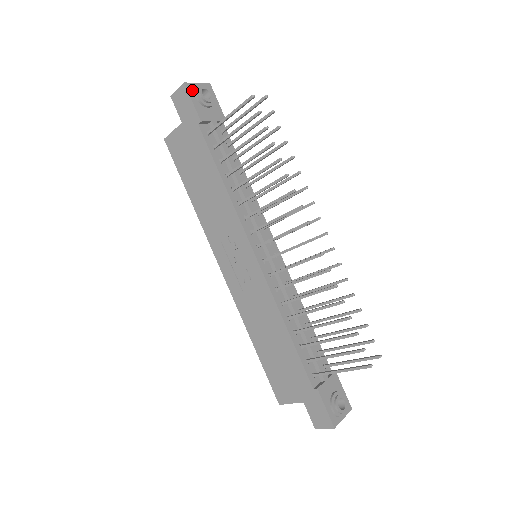
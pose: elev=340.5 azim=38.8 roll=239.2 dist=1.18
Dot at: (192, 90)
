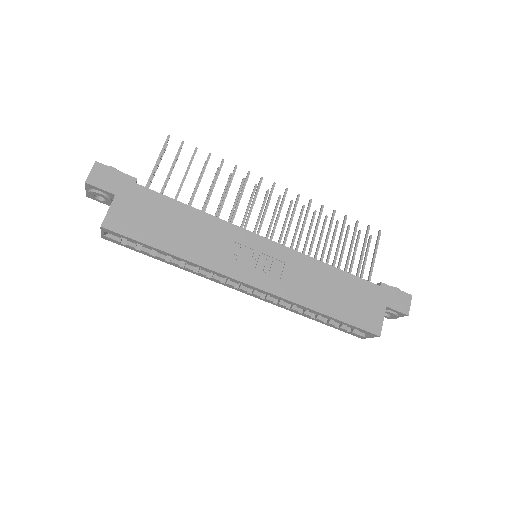
Dot at: (104, 167)
